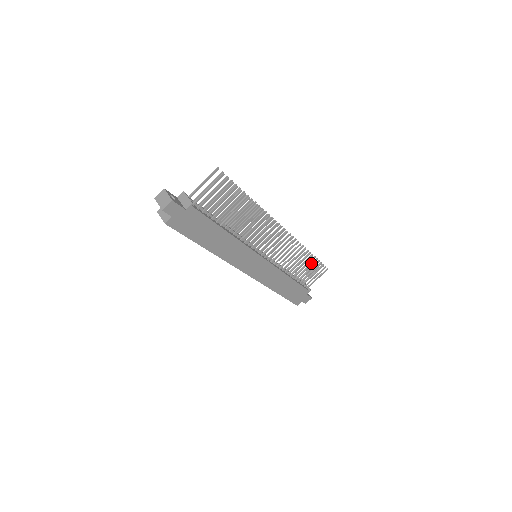
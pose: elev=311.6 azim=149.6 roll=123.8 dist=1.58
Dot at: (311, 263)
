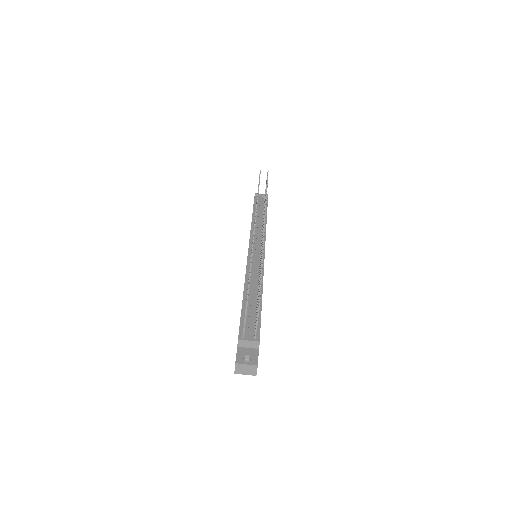
Dot at: occluded
